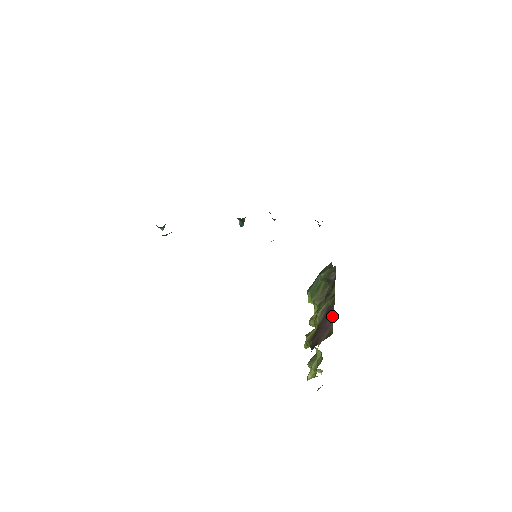
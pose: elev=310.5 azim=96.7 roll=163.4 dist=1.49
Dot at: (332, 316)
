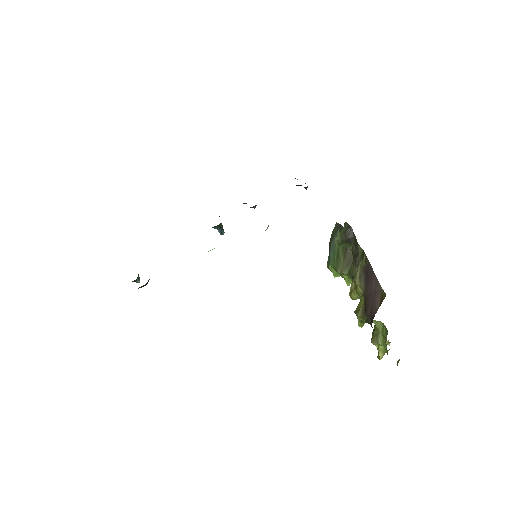
Dot at: (374, 276)
